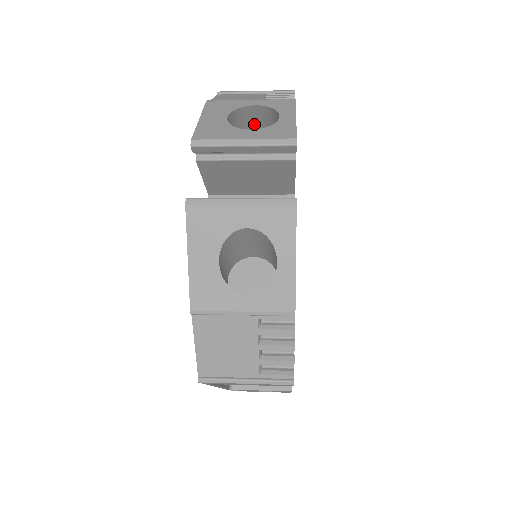
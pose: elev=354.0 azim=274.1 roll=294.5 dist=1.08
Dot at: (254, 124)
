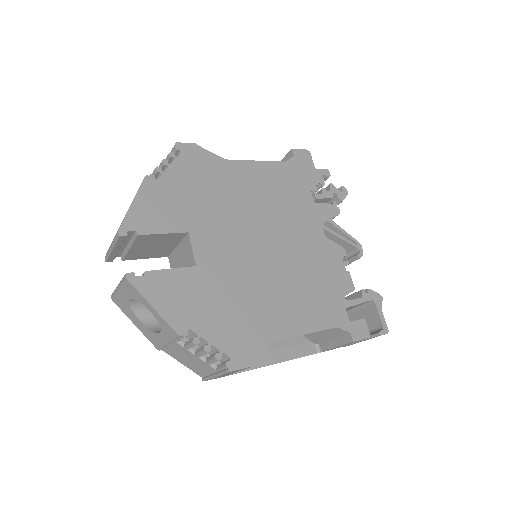
Dot at: occluded
